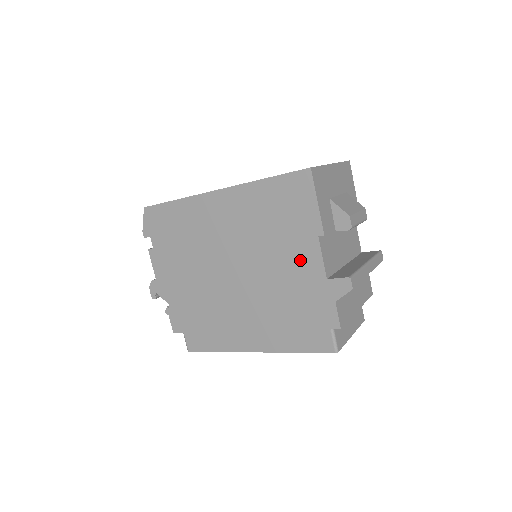
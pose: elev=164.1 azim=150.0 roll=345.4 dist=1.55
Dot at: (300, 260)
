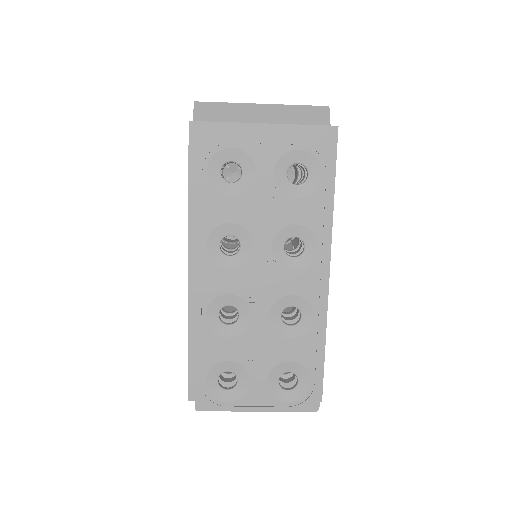
Dot at: occluded
